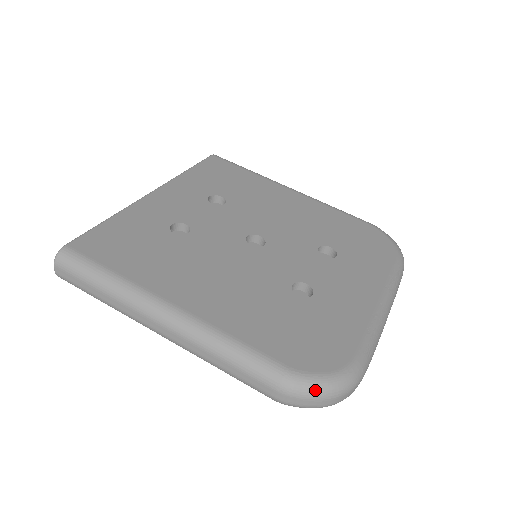
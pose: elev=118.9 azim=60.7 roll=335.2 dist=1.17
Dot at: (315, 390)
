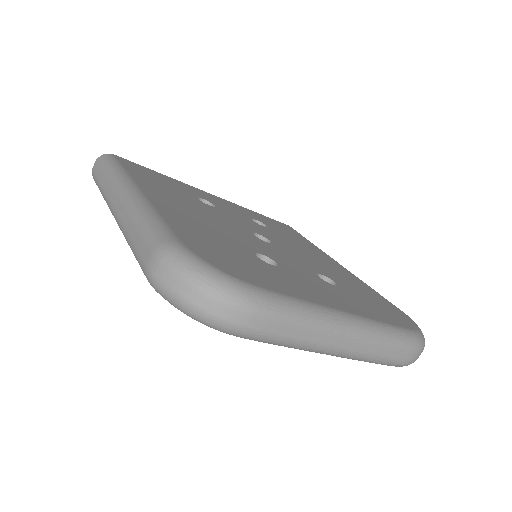
Dot at: (187, 266)
